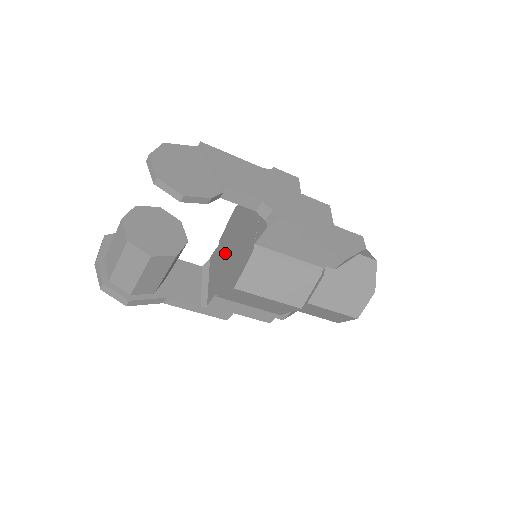
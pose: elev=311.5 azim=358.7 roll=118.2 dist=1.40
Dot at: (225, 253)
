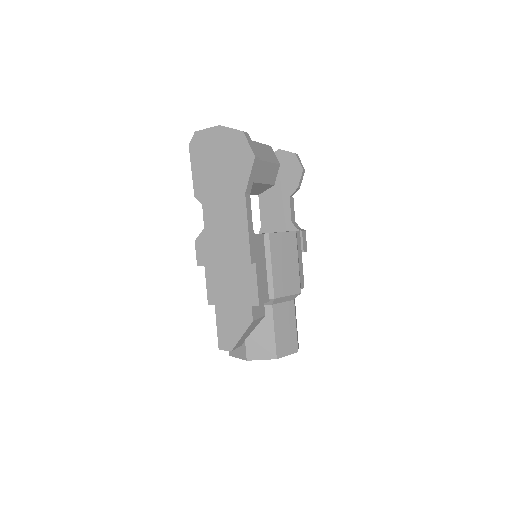
Dot at: occluded
